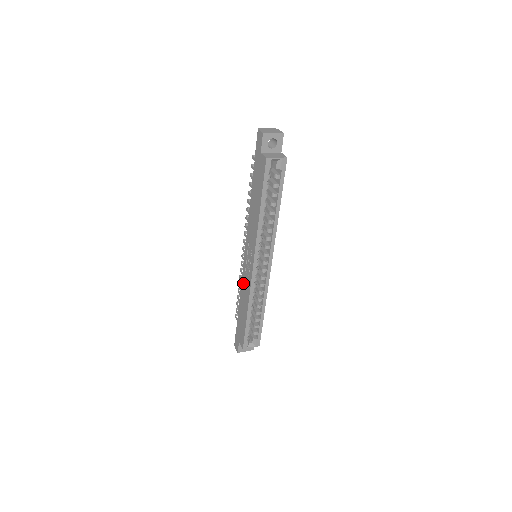
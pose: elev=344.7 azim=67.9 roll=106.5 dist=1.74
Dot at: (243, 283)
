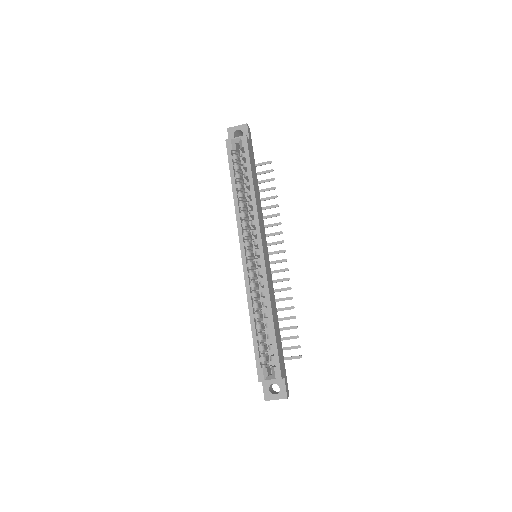
Dot at: occluded
